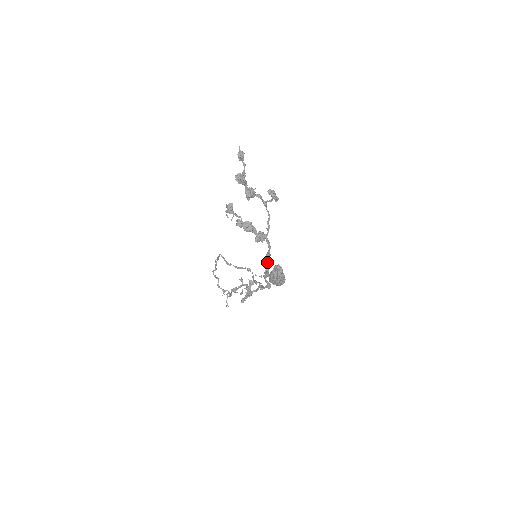
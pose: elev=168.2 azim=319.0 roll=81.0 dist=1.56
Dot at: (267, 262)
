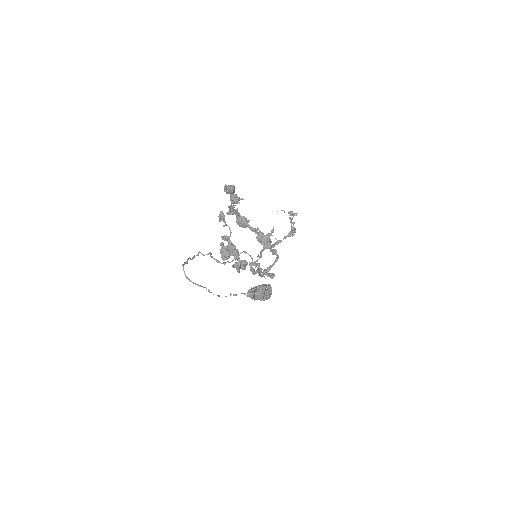
Dot at: (258, 273)
